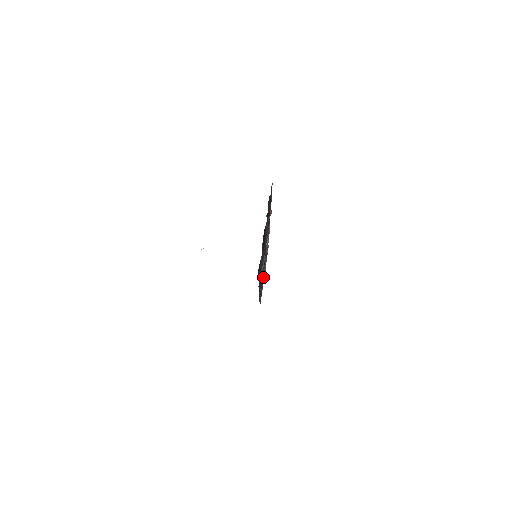
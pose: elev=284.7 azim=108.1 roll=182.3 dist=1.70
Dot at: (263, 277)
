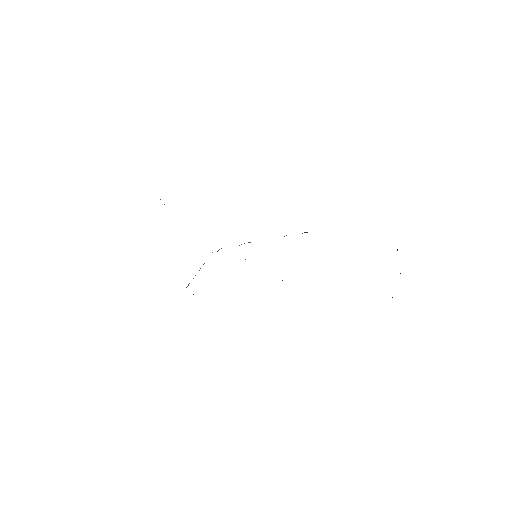
Dot at: occluded
